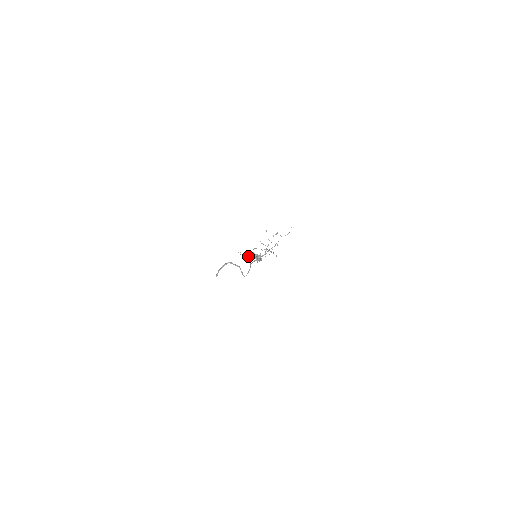
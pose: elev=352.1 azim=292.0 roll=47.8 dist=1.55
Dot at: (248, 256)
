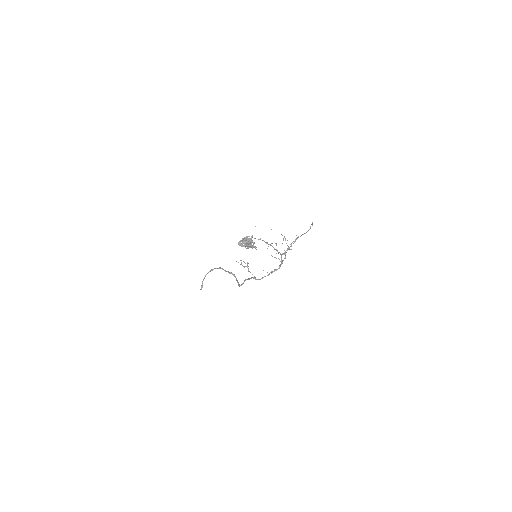
Dot at: occluded
